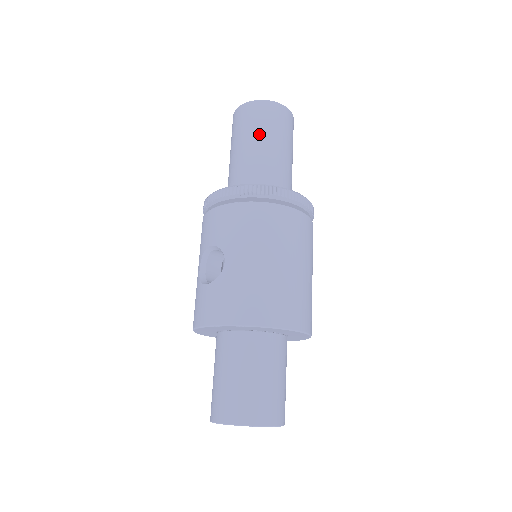
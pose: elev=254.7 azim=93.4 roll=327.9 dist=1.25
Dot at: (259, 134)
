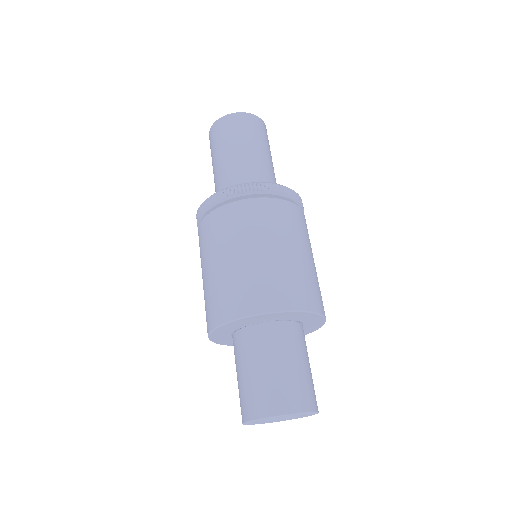
Dot at: (215, 155)
